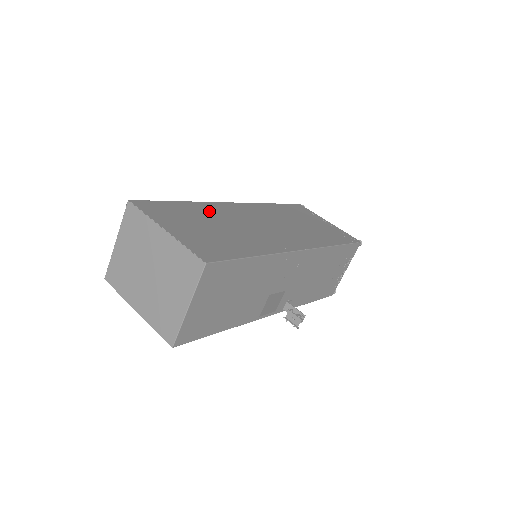
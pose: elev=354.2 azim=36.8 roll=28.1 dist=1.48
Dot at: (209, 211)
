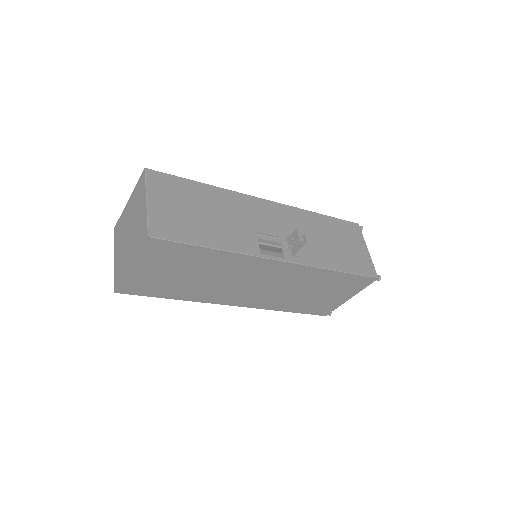
Dot at: occluded
